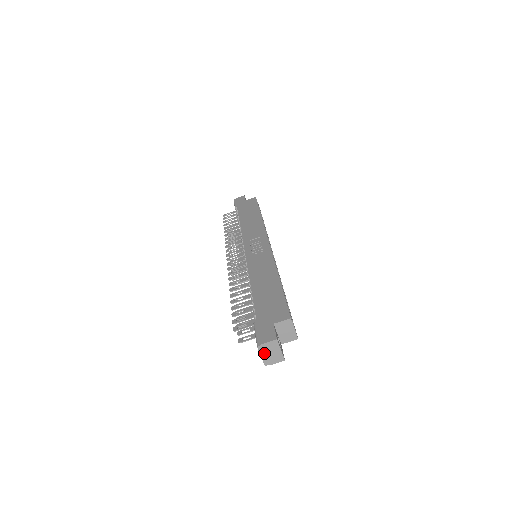
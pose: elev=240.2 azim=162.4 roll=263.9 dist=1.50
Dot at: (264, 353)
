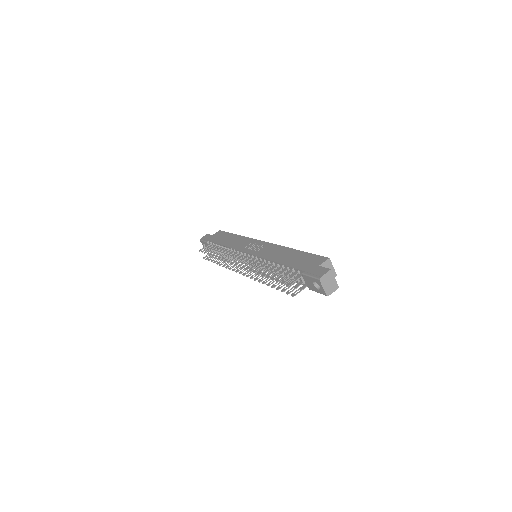
Dot at: (325, 284)
